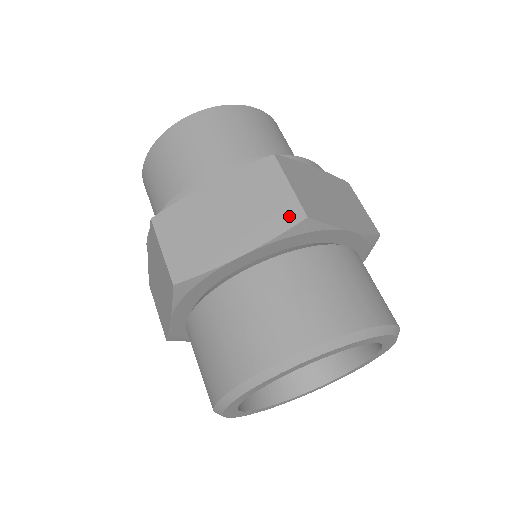
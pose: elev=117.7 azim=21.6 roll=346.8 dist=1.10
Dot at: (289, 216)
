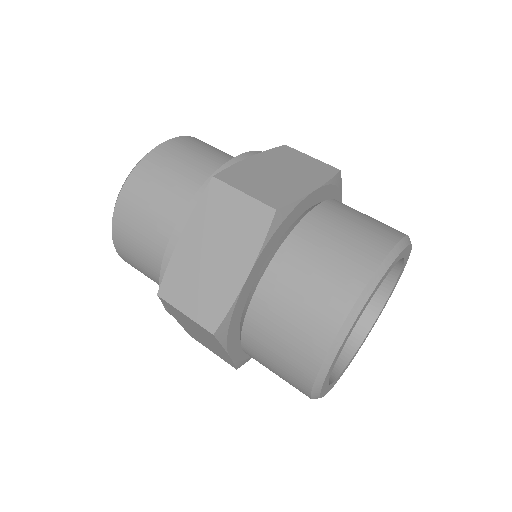
Dot at: (261, 219)
